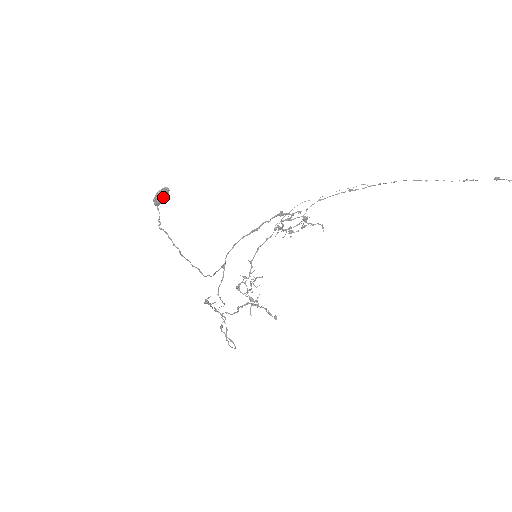
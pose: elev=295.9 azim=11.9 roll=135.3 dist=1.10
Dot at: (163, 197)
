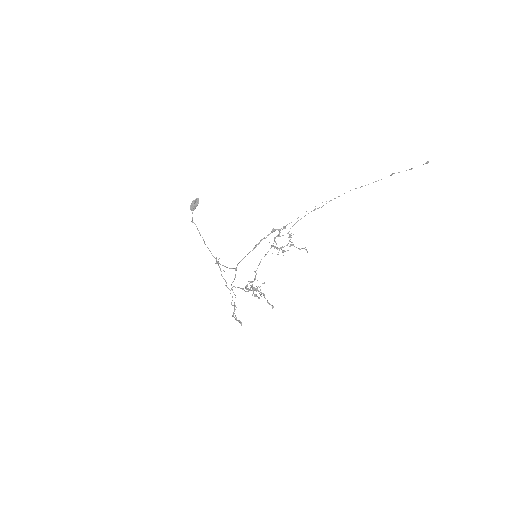
Dot at: (195, 203)
